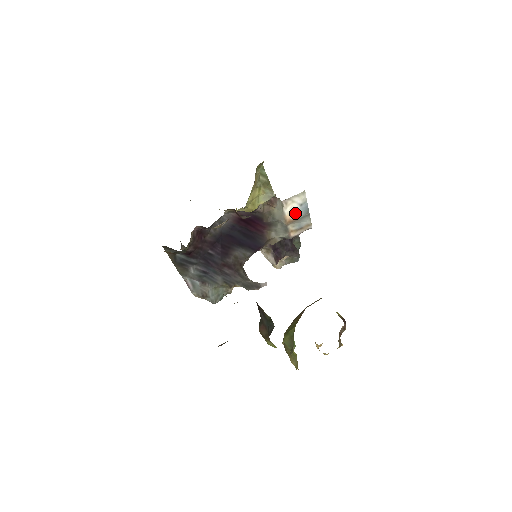
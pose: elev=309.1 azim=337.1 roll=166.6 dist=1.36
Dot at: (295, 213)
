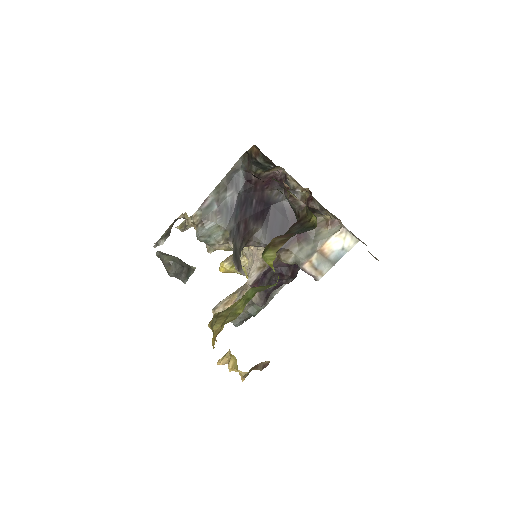
Dot at: (332, 250)
